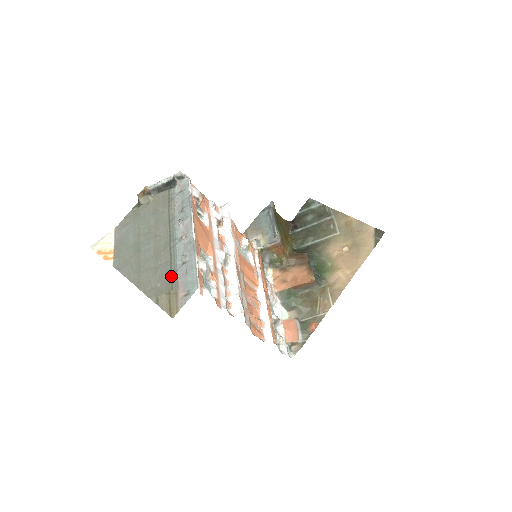
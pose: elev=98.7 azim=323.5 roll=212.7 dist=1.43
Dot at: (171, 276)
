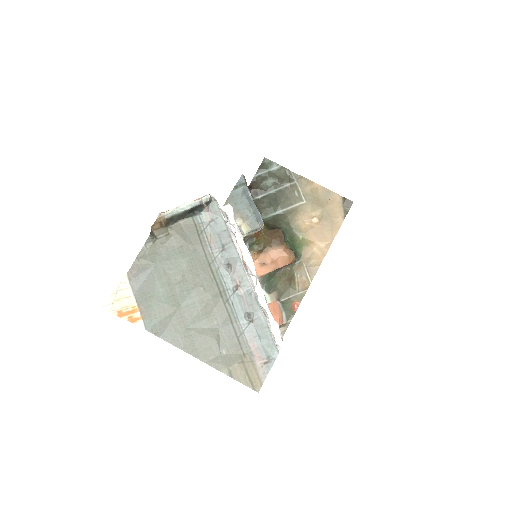
Dot at: (238, 339)
